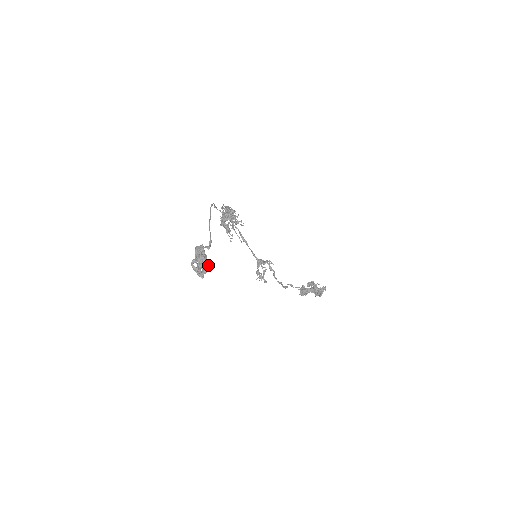
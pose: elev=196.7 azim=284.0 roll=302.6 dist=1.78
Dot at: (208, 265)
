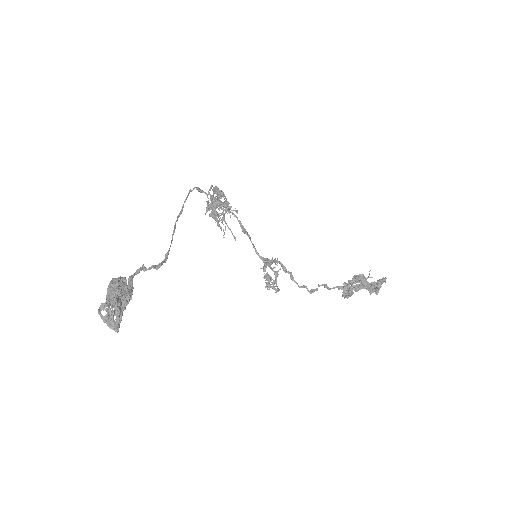
Dot at: occluded
